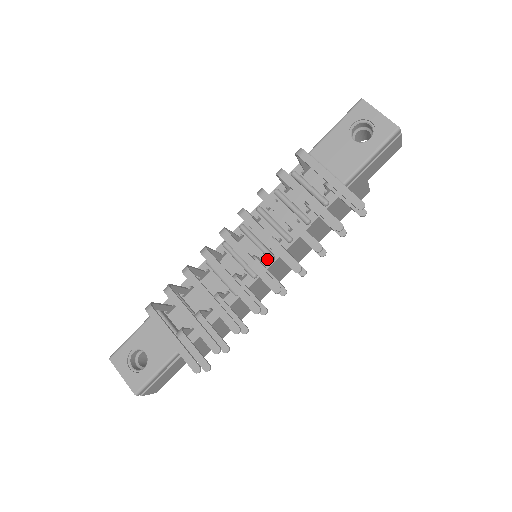
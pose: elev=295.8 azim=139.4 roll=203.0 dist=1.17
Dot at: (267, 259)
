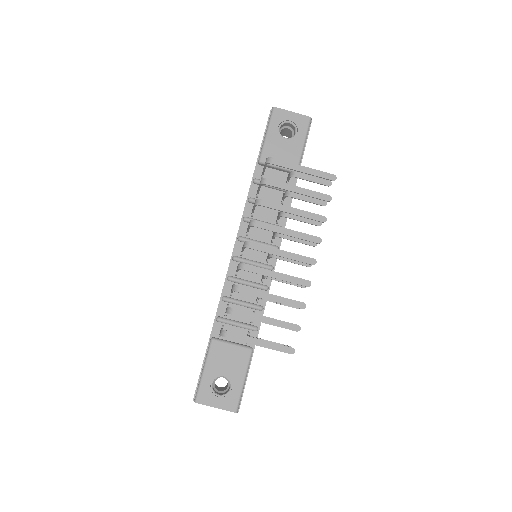
Dot at: occluded
